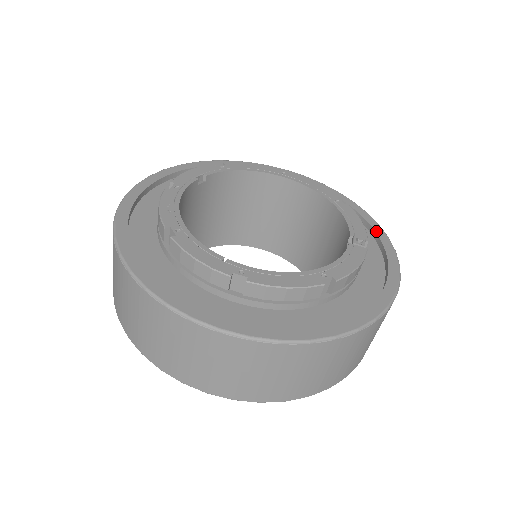
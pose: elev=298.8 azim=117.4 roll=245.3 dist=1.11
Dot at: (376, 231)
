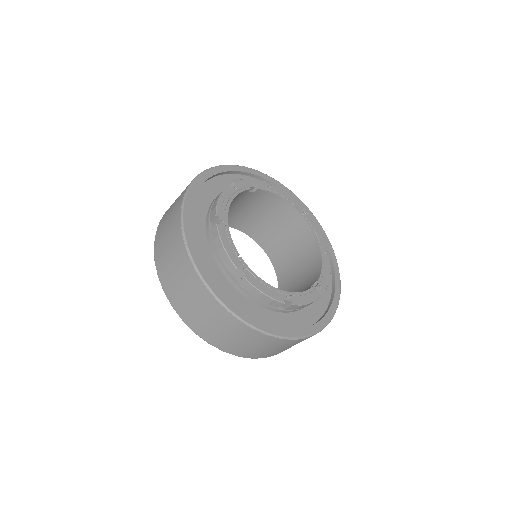
Dot at: (336, 284)
